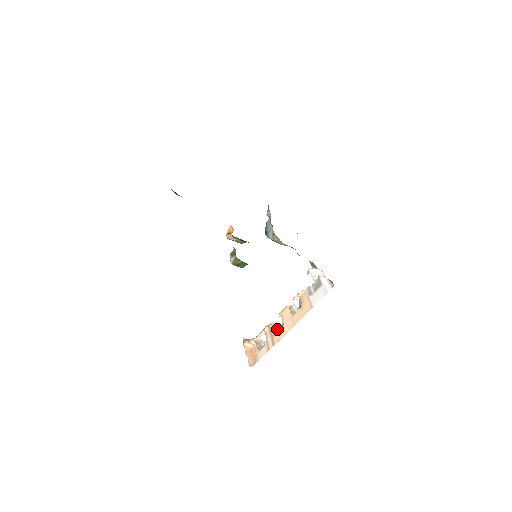
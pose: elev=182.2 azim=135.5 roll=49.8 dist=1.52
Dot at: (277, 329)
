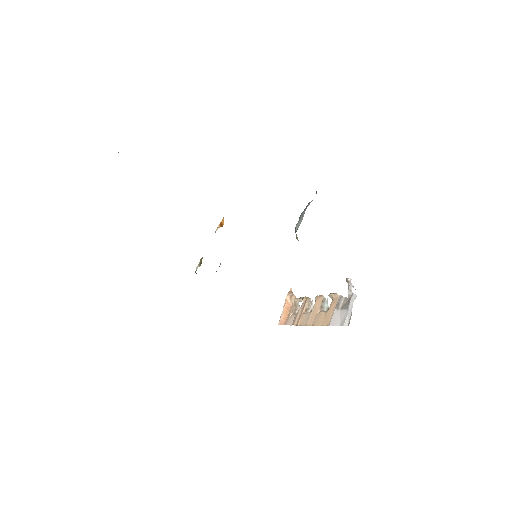
Dot at: (308, 310)
